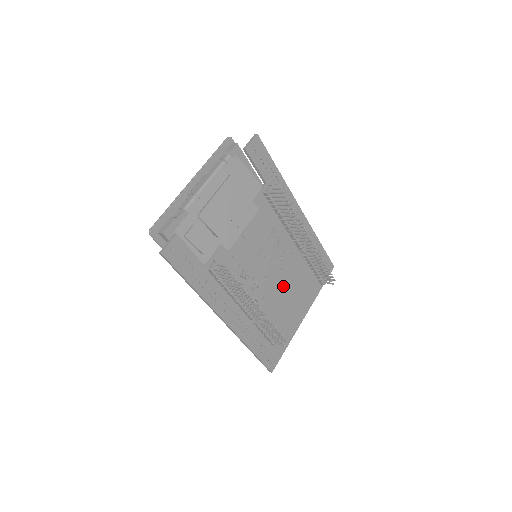
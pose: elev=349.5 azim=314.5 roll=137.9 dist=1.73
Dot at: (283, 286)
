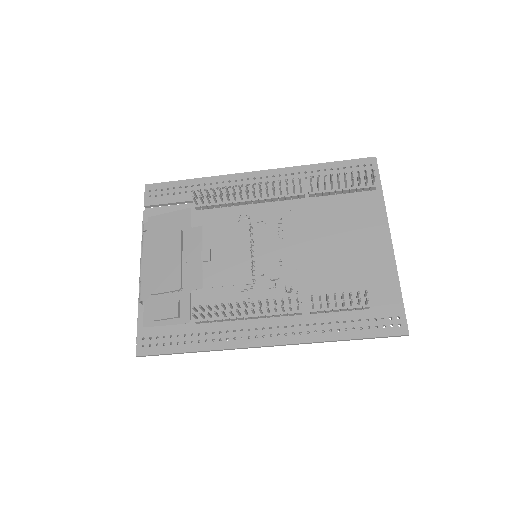
Dot at: (315, 246)
